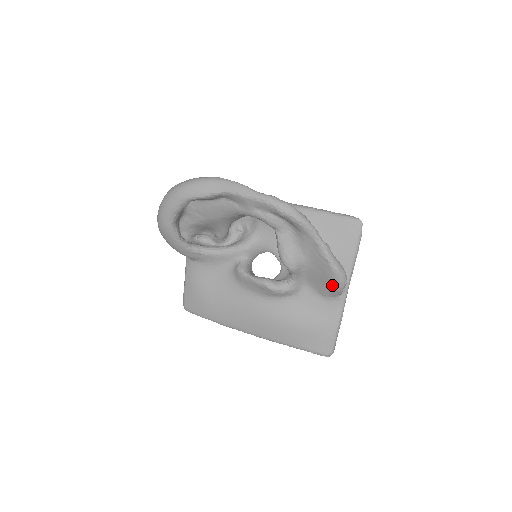
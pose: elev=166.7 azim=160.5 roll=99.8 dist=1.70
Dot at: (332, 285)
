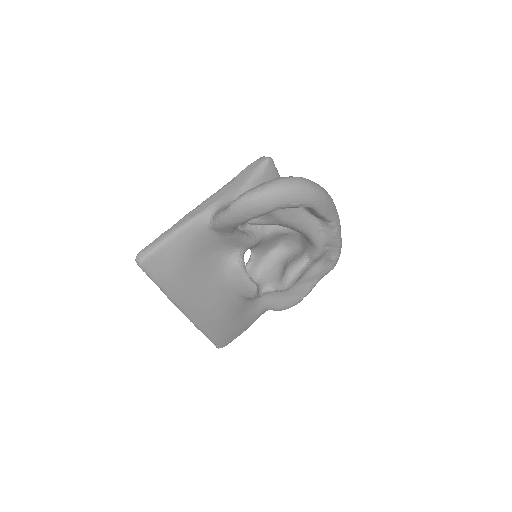
Dot at: (283, 307)
